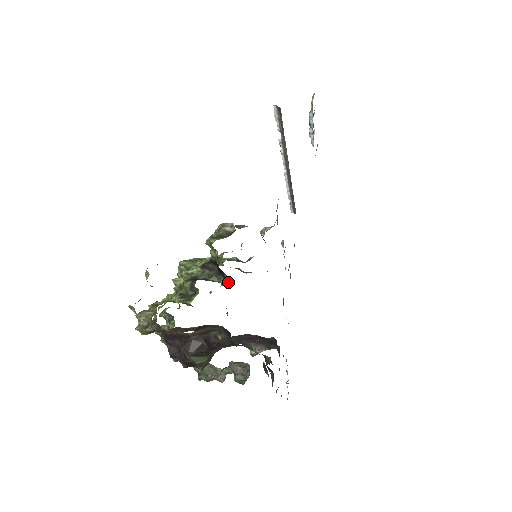
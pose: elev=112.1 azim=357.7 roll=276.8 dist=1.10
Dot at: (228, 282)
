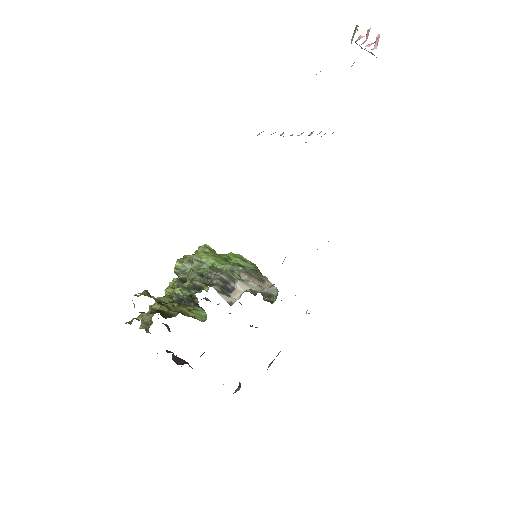
Dot at: occluded
